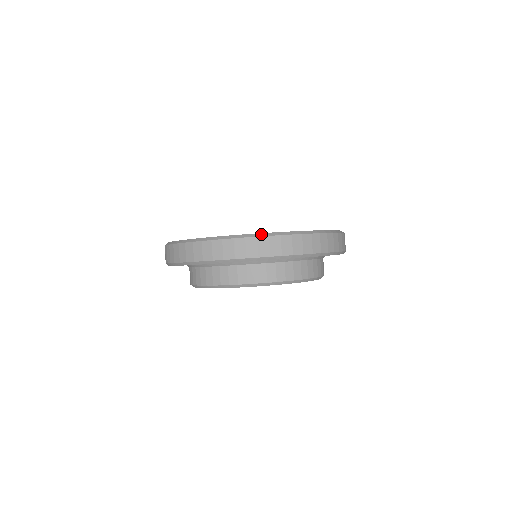
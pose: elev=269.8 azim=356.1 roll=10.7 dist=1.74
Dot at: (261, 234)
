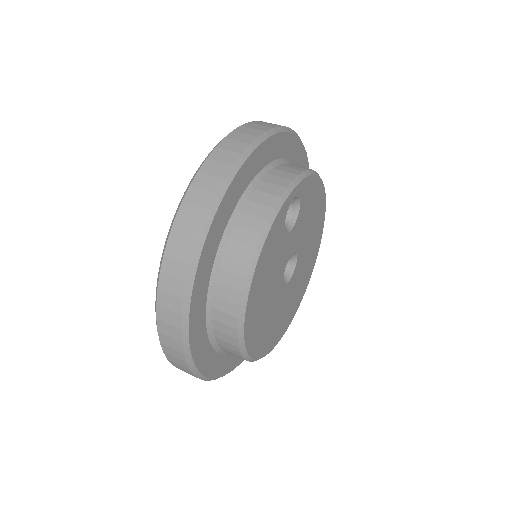
Dot at: (216, 145)
